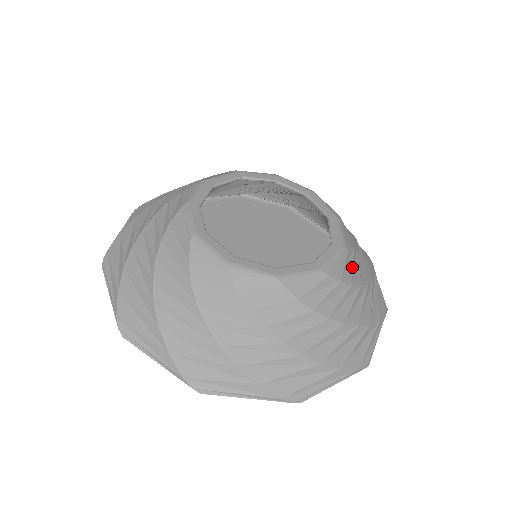
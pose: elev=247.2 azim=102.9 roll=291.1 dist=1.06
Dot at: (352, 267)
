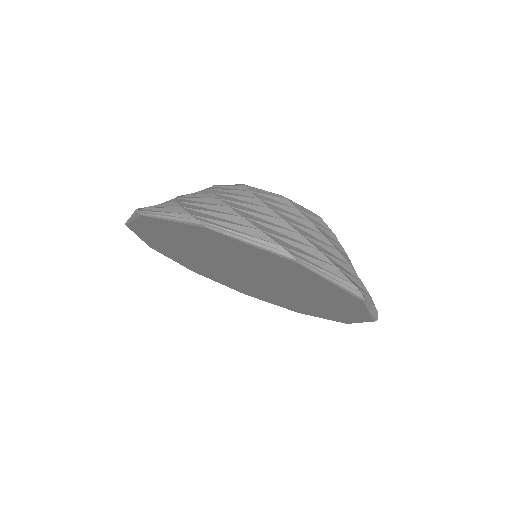
Dot at: occluded
